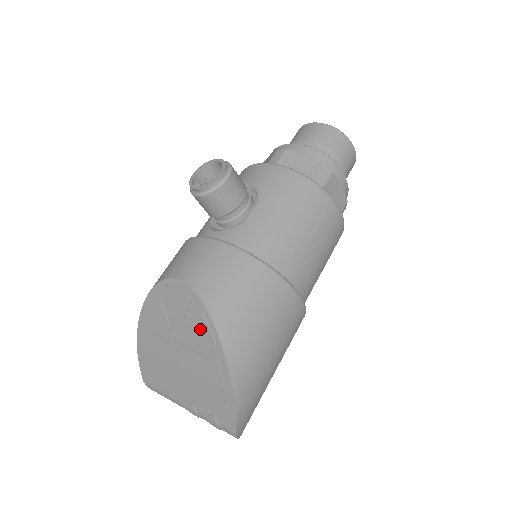
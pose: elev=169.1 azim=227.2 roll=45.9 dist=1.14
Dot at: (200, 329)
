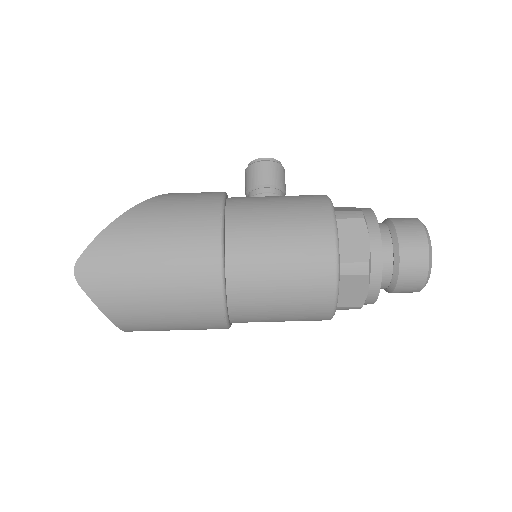
Dot at: occluded
